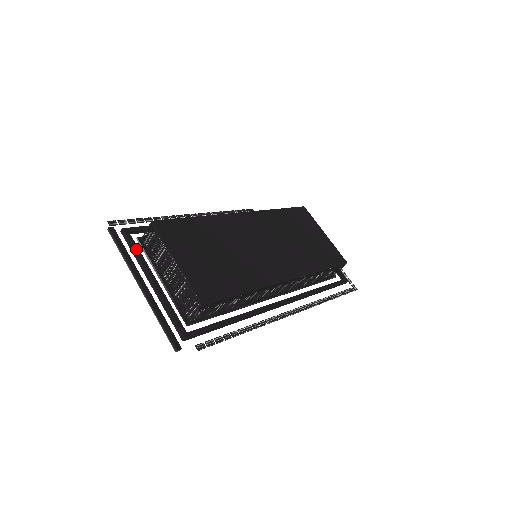
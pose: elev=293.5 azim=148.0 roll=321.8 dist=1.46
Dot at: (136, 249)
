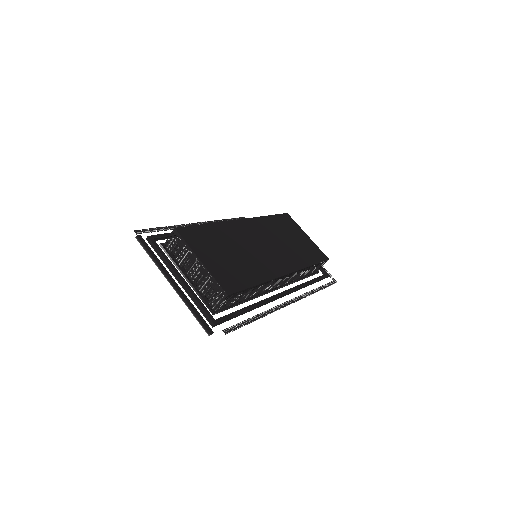
Dot at: (162, 253)
